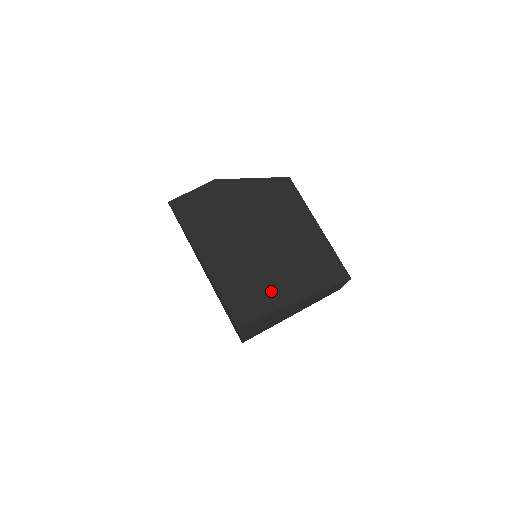
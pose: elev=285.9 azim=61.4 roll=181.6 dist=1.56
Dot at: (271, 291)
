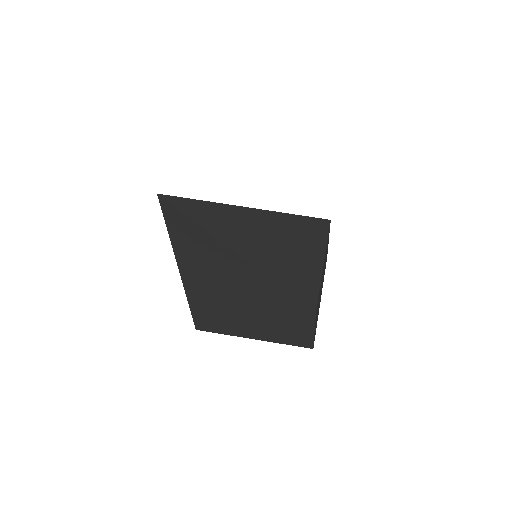
Dot at: (216, 221)
